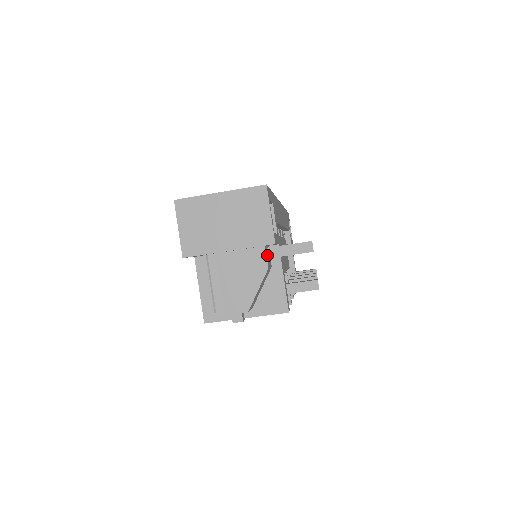
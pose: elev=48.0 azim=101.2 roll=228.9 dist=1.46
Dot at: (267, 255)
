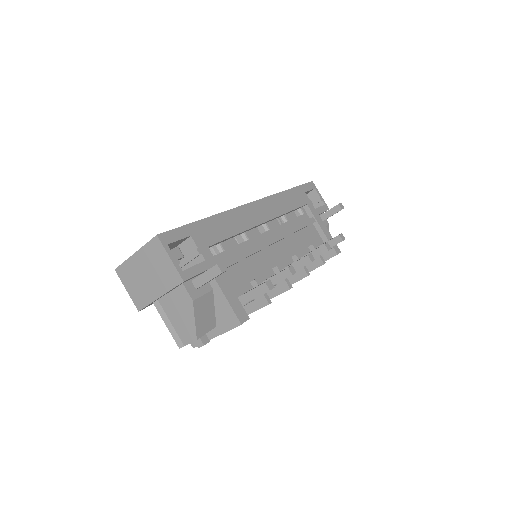
Dot at: (192, 288)
